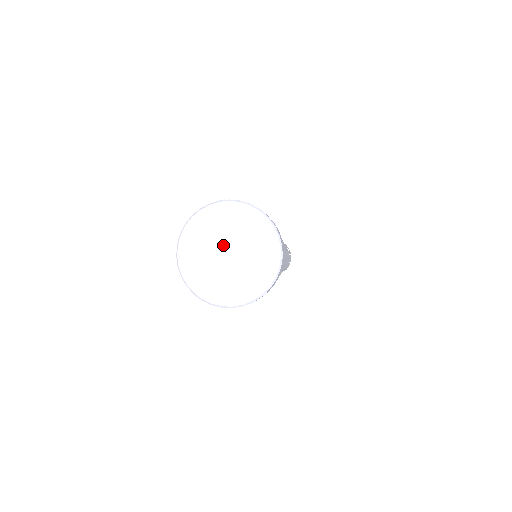
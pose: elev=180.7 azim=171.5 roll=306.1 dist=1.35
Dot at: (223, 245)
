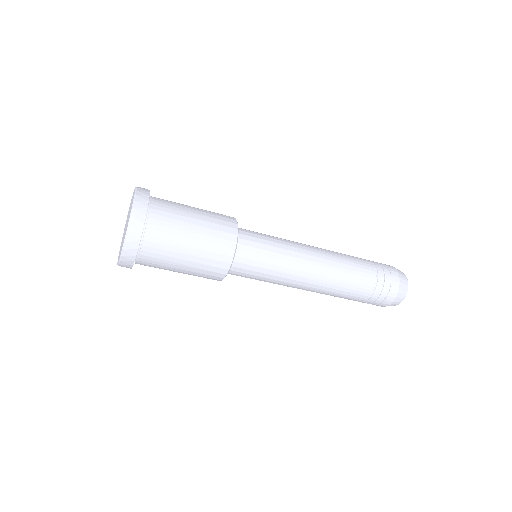
Dot at: occluded
